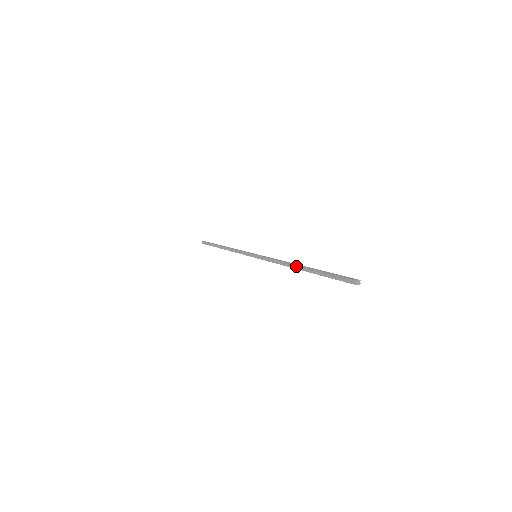
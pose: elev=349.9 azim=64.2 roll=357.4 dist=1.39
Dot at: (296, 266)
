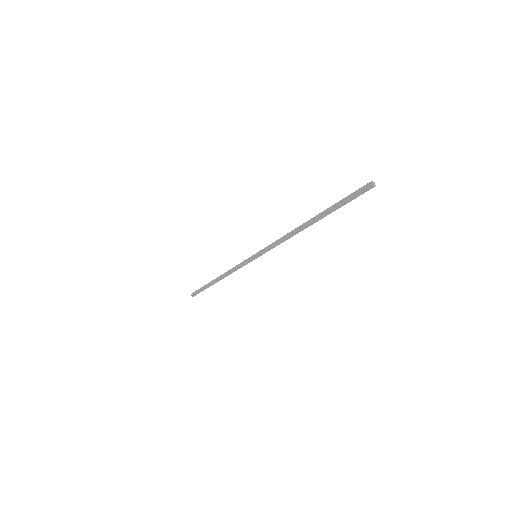
Dot at: (303, 224)
